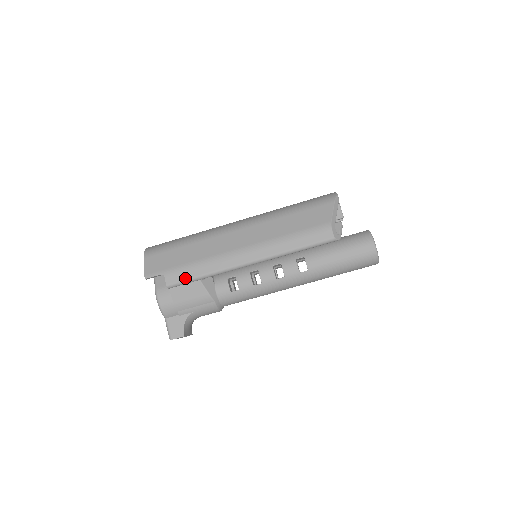
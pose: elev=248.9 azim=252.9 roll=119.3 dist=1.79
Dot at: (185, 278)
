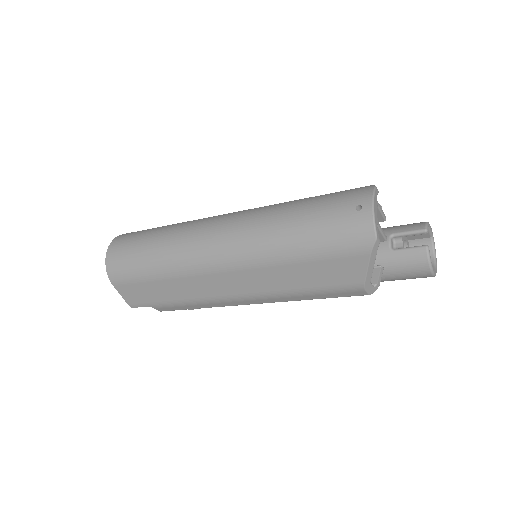
Dot at: occluded
